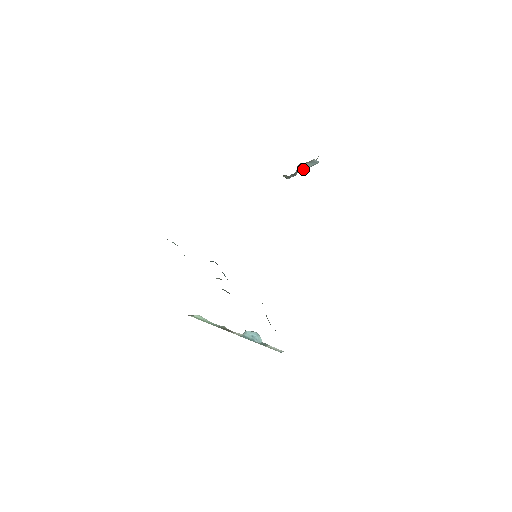
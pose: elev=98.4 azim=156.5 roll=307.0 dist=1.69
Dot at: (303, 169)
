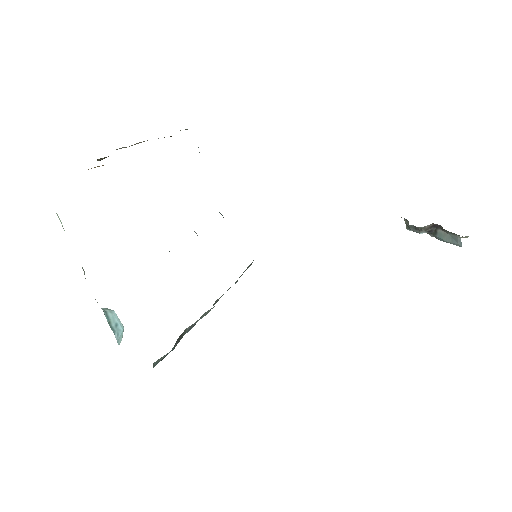
Dot at: (436, 236)
